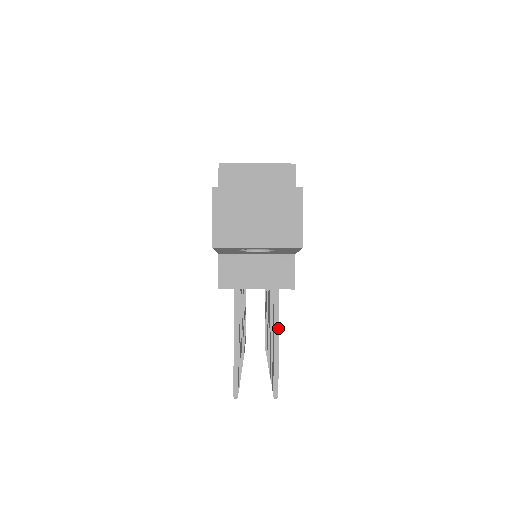
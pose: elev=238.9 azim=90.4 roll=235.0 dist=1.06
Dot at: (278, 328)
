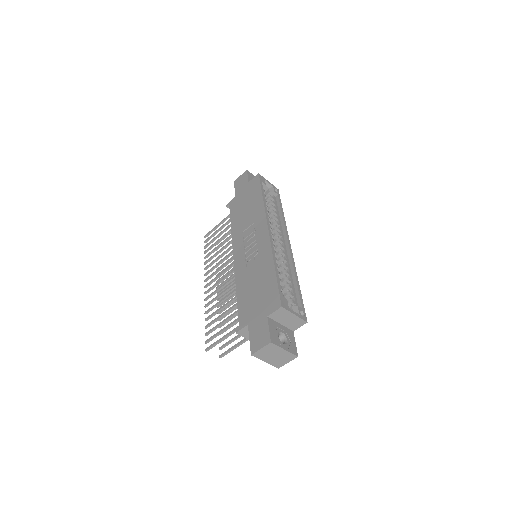
Dot at: occluded
